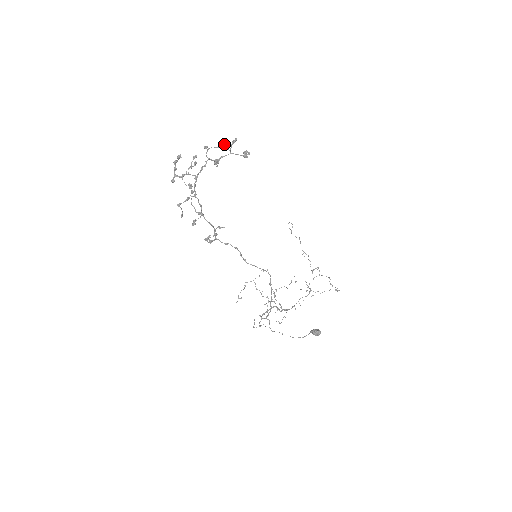
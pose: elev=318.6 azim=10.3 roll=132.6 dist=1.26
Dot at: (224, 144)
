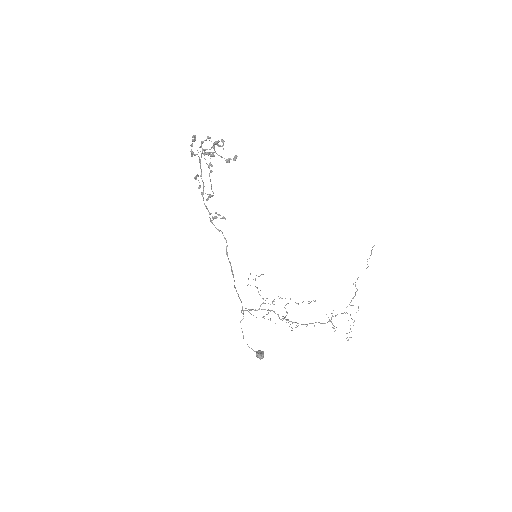
Dot at: (222, 141)
